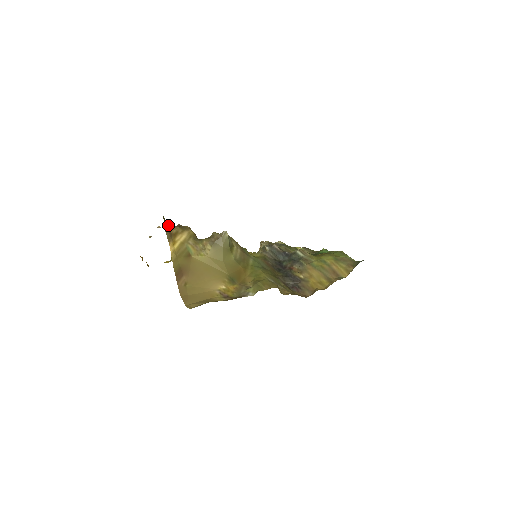
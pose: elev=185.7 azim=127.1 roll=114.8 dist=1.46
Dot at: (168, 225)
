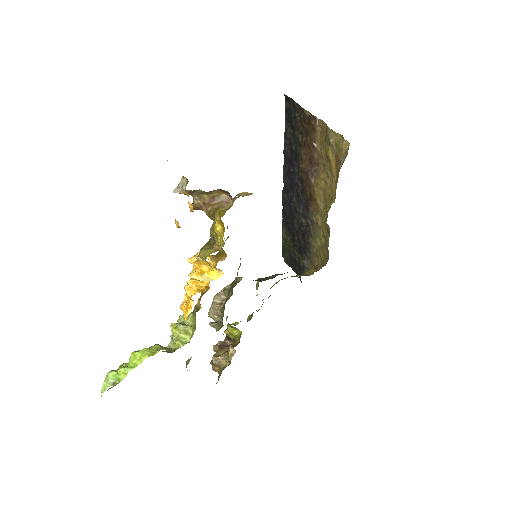
Dot at: occluded
